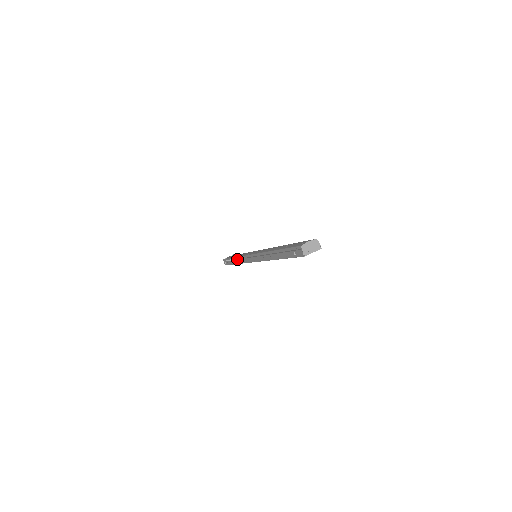
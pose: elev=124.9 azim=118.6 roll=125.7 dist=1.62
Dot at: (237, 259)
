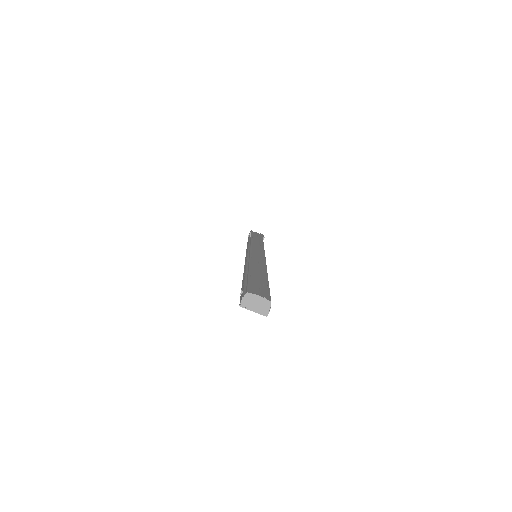
Dot at: (249, 242)
